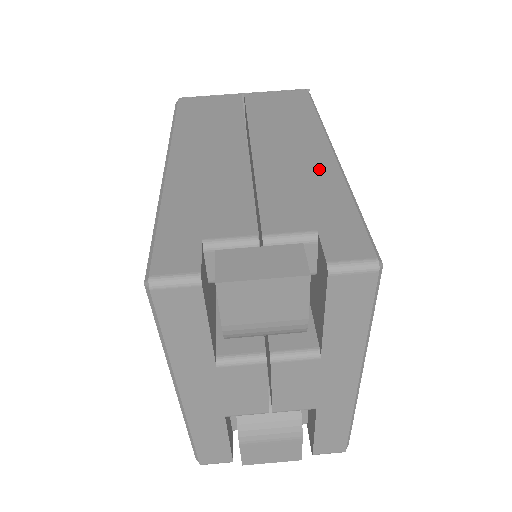
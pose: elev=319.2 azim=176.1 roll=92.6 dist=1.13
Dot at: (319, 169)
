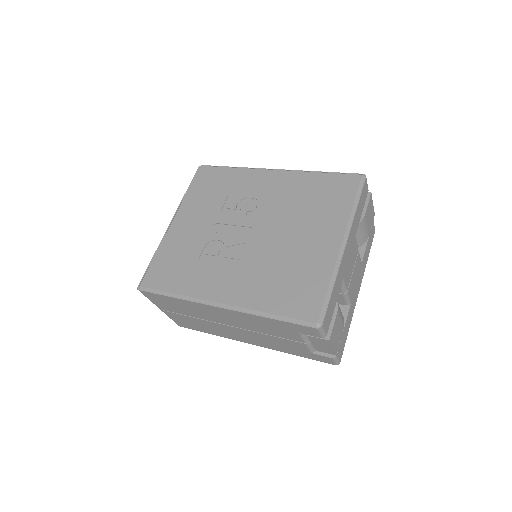
Dot at: occluded
